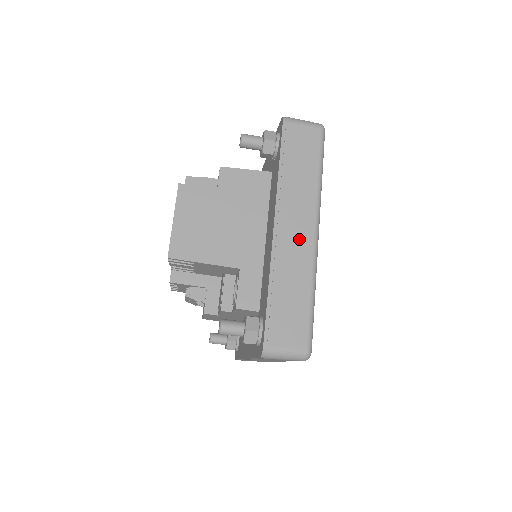
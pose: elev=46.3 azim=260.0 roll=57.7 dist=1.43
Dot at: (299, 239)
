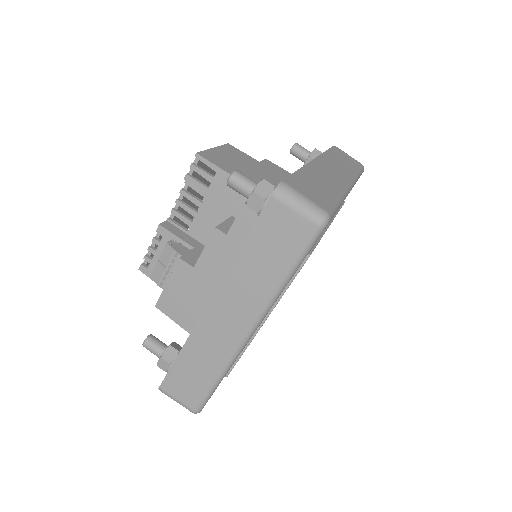
Dot at: (334, 175)
